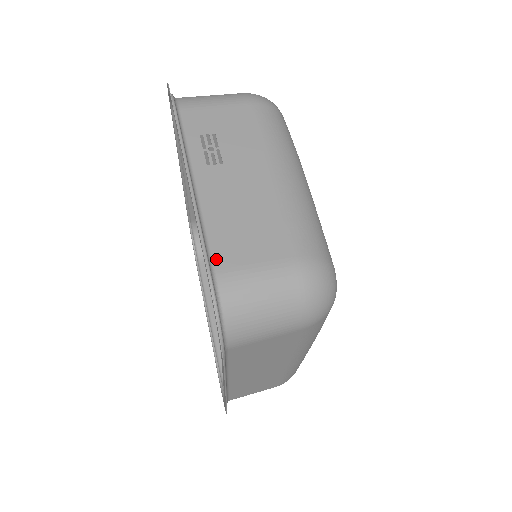
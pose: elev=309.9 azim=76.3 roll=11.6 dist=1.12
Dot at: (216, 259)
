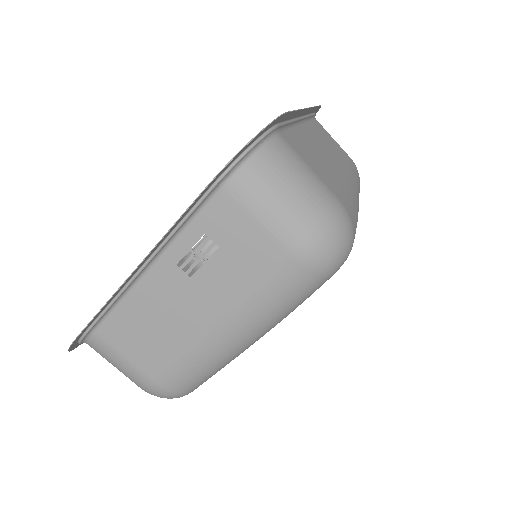
Dot at: (104, 326)
